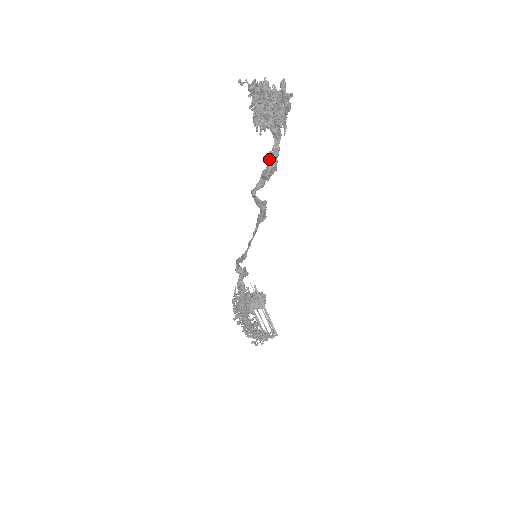
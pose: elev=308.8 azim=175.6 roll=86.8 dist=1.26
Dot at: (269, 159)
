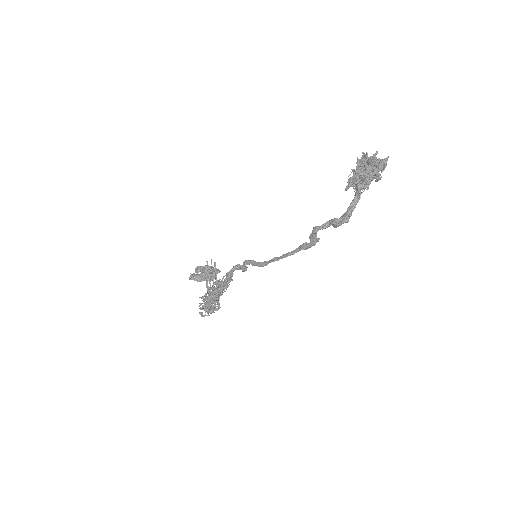
Dot at: (348, 215)
